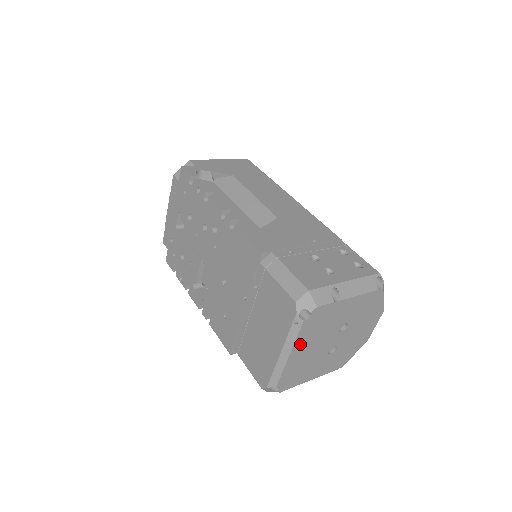
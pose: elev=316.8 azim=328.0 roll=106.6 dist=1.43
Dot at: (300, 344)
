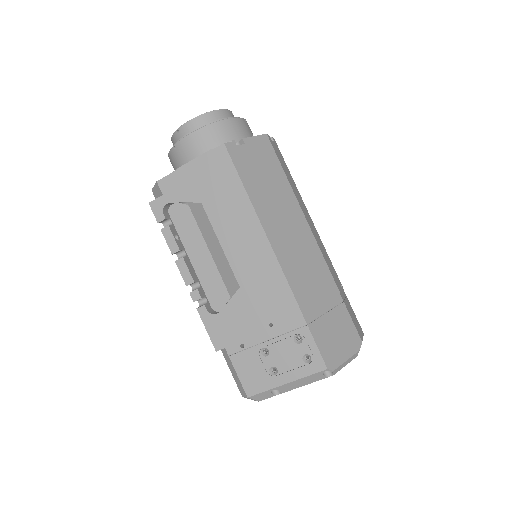
Dot at: occluded
